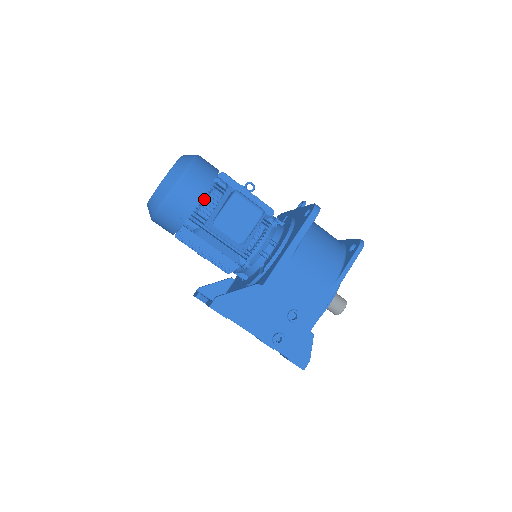
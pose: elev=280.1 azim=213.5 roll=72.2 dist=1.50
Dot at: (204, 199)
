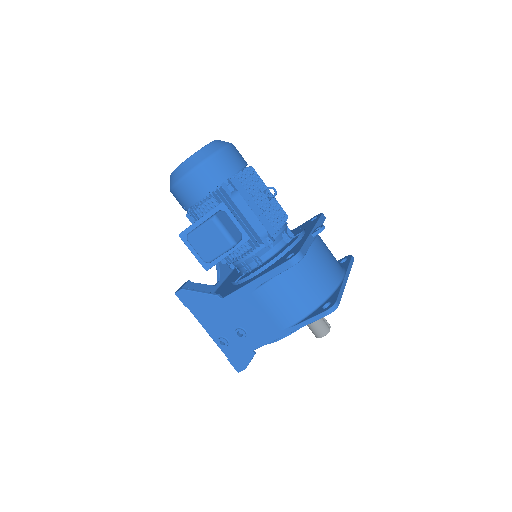
Dot at: (204, 201)
